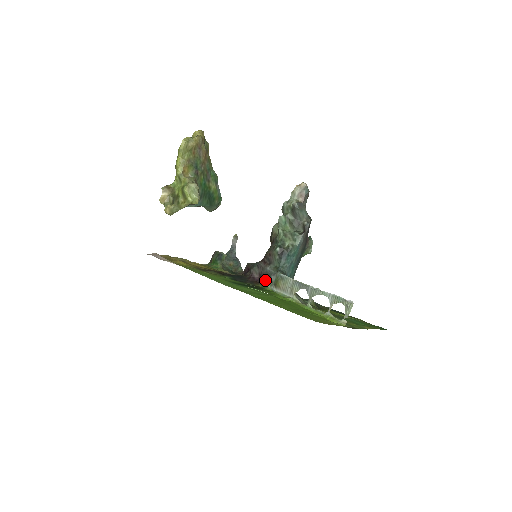
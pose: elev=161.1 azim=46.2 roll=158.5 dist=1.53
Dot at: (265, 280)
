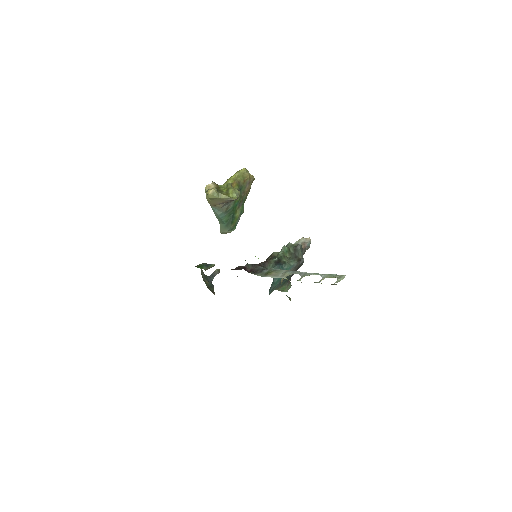
Dot at: (256, 272)
